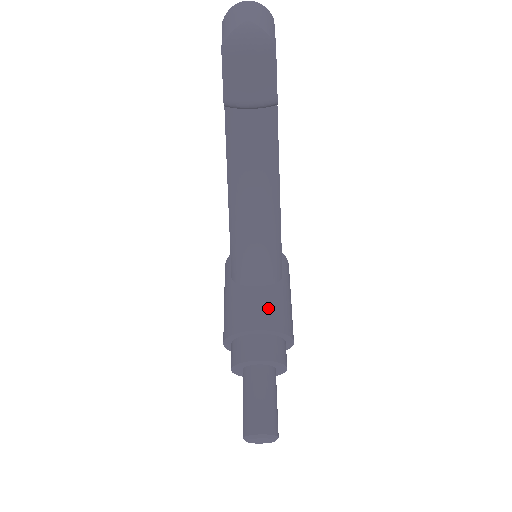
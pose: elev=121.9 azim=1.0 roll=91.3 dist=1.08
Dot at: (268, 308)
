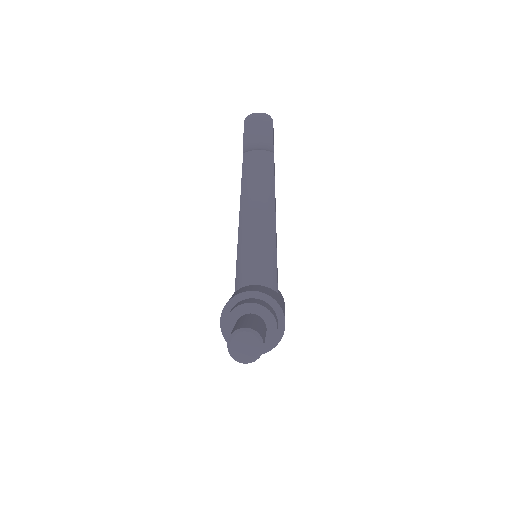
Dot at: (263, 289)
